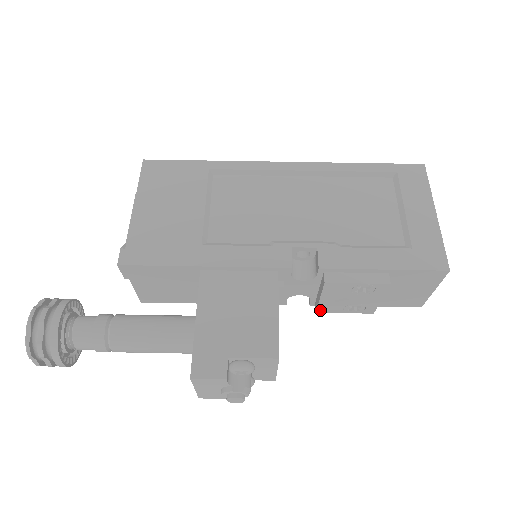
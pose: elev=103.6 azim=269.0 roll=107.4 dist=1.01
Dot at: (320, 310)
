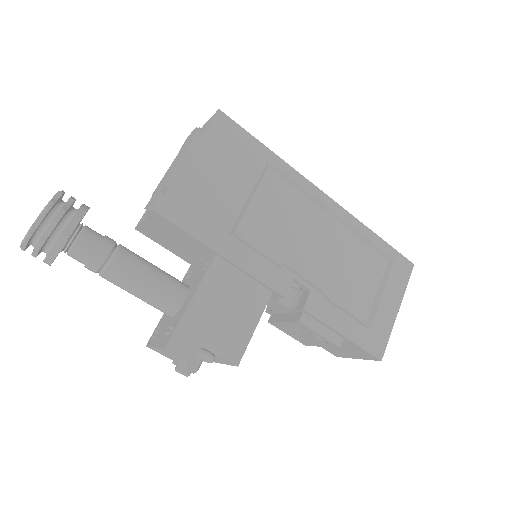
Dot at: (273, 323)
